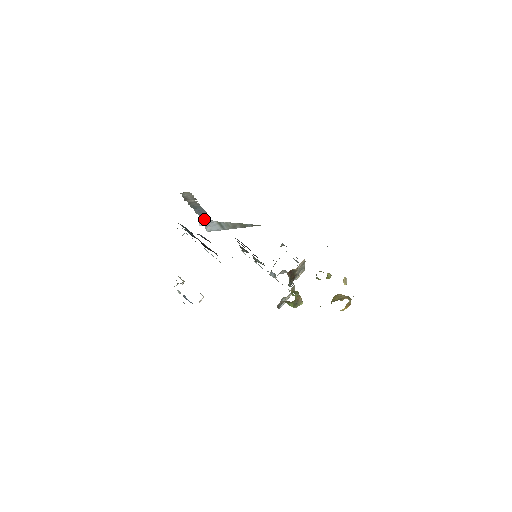
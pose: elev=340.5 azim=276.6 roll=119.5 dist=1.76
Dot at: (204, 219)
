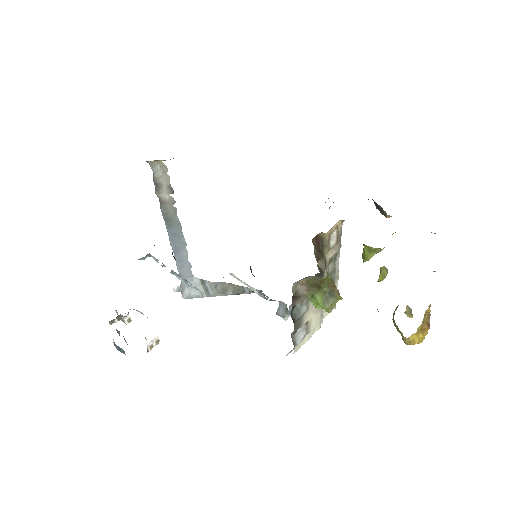
Dot at: (181, 269)
